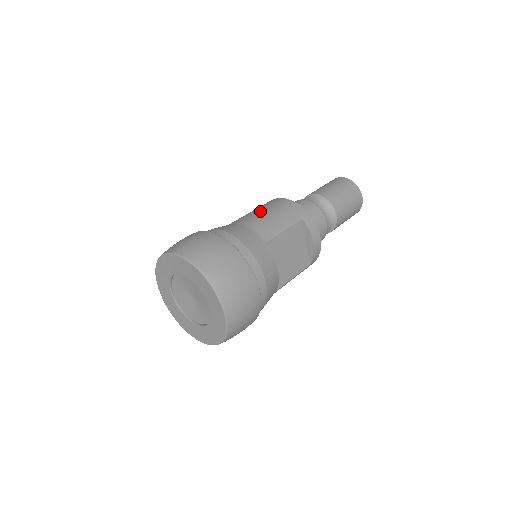
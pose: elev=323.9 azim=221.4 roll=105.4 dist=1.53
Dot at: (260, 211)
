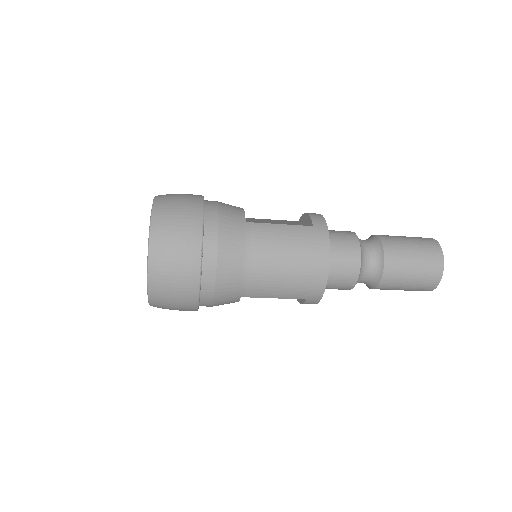
Dot at: occluded
